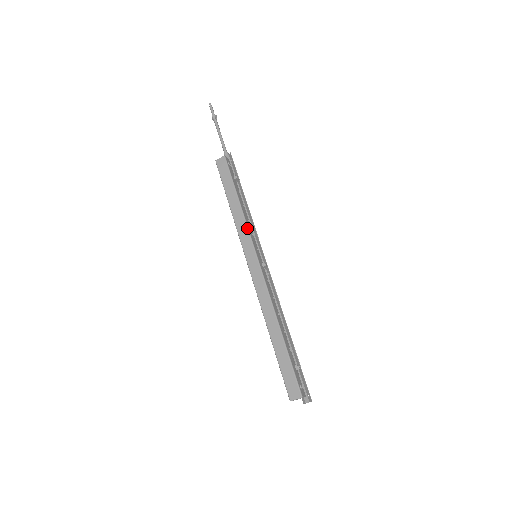
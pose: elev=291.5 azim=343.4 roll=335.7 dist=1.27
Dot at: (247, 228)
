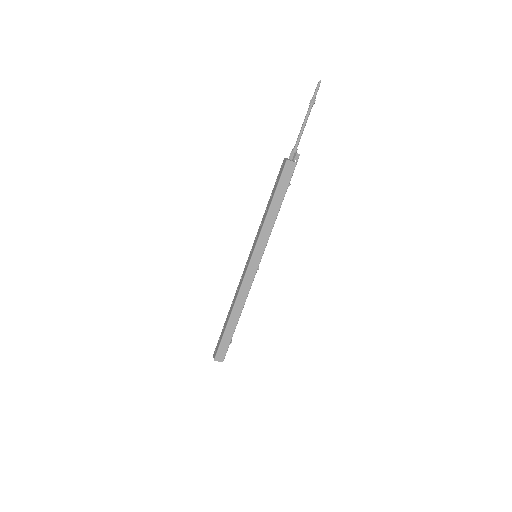
Dot at: (268, 239)
